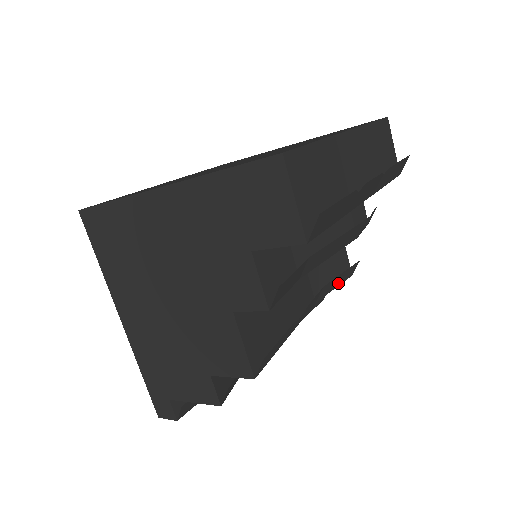
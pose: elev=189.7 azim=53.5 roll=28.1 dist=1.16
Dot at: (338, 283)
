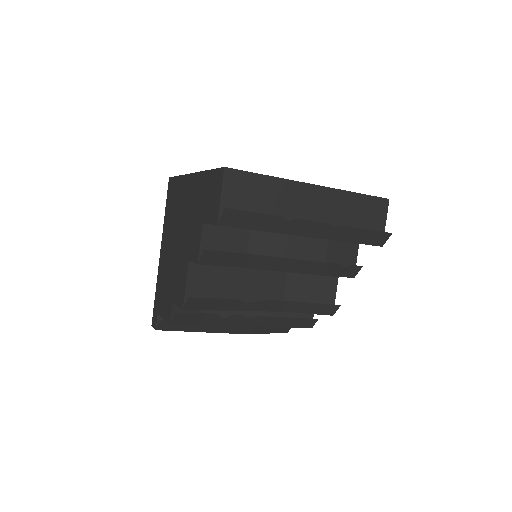
Dot at: (312, 311)
